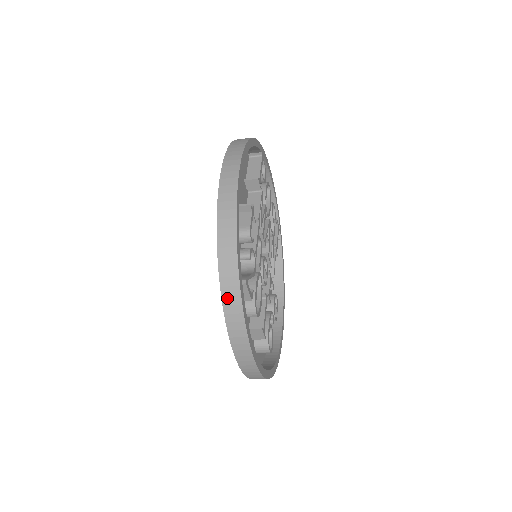
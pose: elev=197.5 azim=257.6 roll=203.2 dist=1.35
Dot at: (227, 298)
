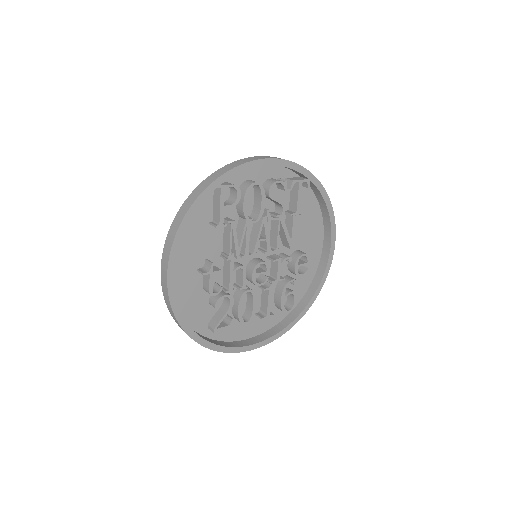
Dot at: occluded
